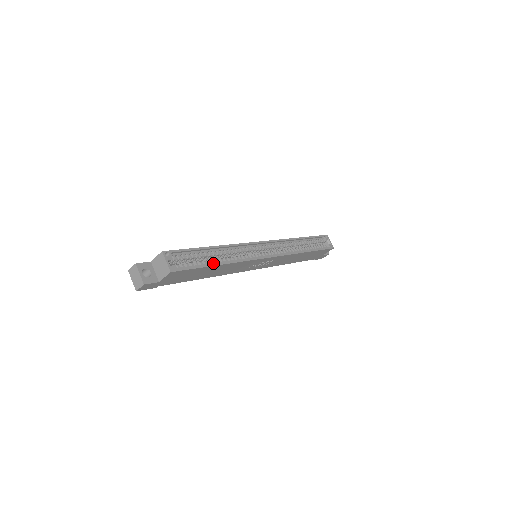
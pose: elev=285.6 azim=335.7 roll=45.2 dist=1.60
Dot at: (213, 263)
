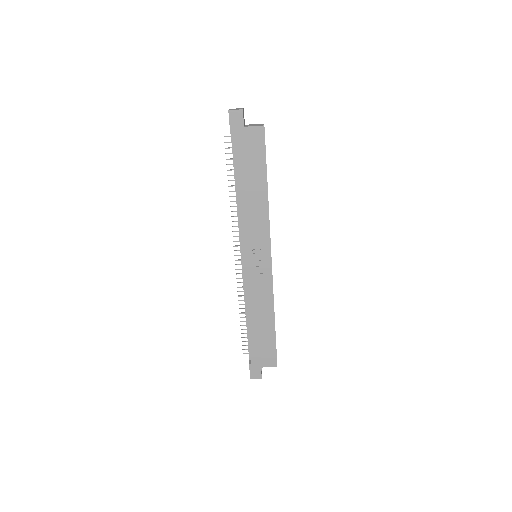
Dot at: (265, 181)
